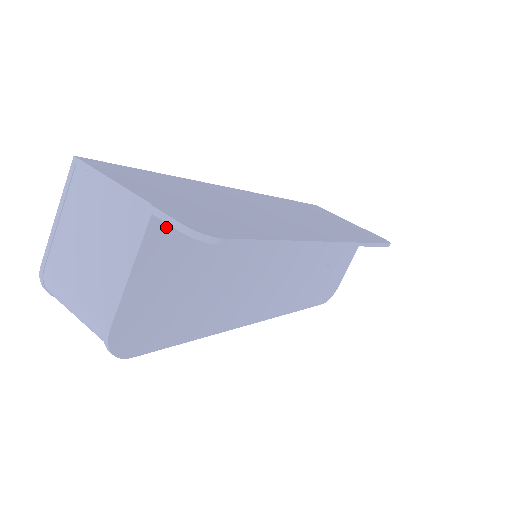
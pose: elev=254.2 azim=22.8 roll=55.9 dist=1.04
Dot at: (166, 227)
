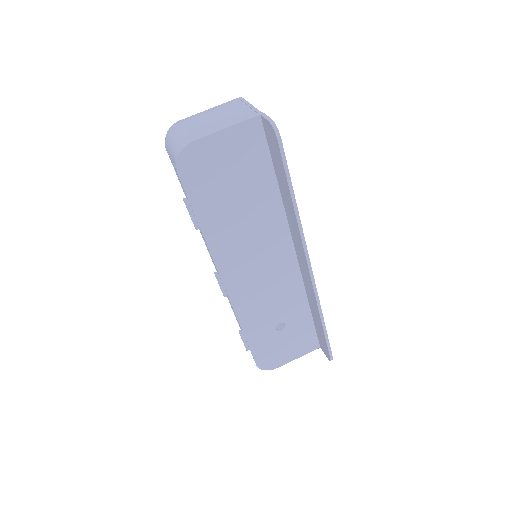
Dot at: (257, 131)
